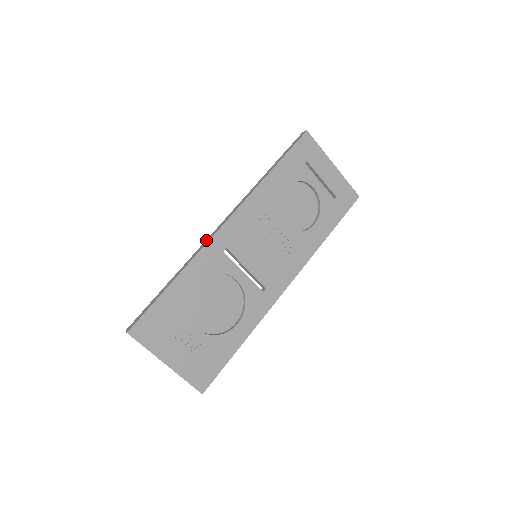
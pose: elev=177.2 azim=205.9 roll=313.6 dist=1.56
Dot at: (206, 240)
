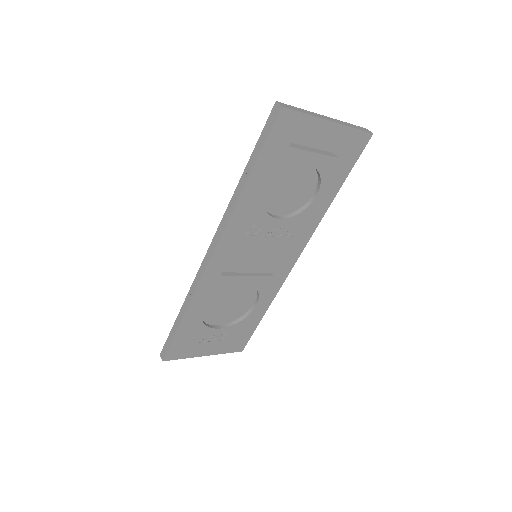
Dot at: (198, 273)
